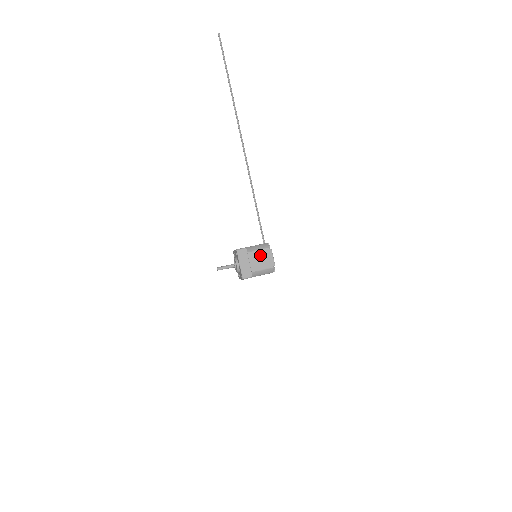
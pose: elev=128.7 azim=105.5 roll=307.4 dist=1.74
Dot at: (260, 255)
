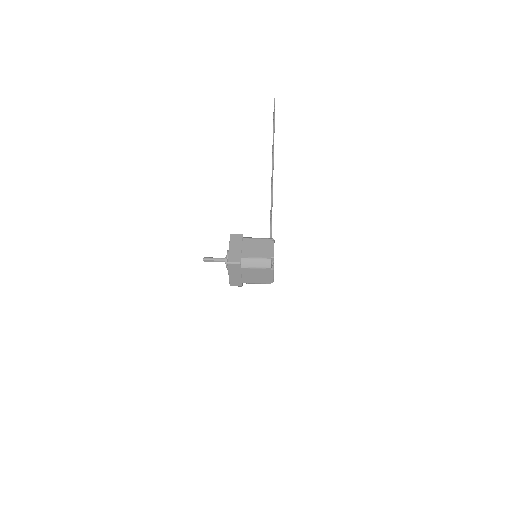
Dot at: (258, 243)
